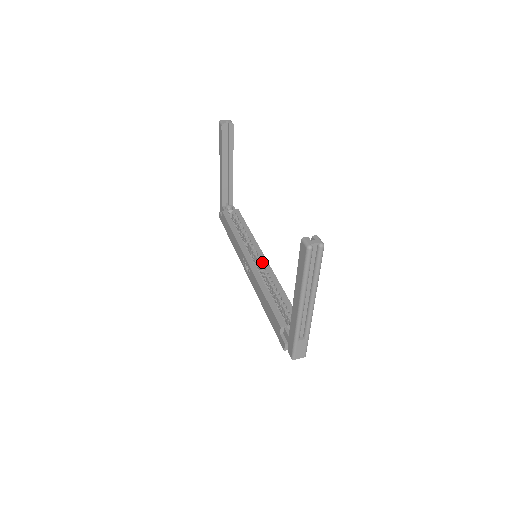
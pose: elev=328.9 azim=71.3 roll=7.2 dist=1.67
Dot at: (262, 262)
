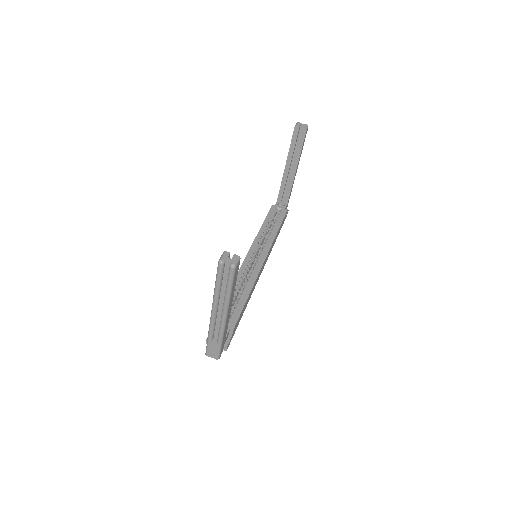
Dot at: (257, 264)
